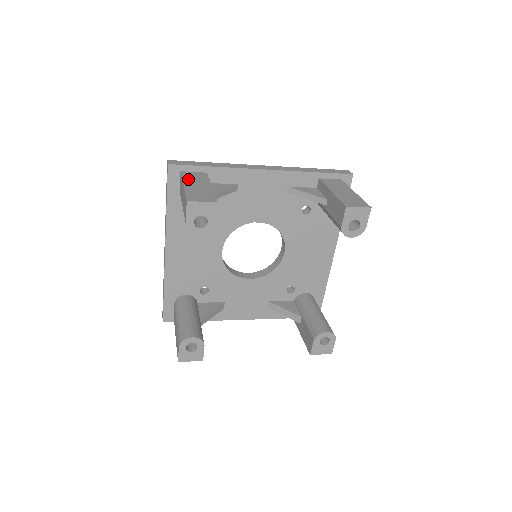
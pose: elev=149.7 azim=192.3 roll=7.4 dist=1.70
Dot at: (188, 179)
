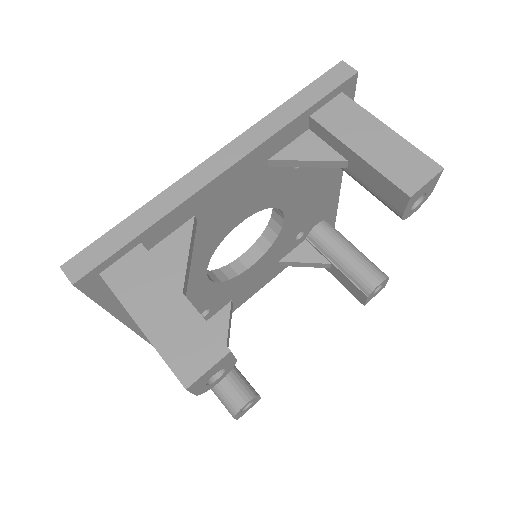
Dot at: (131, 298)
